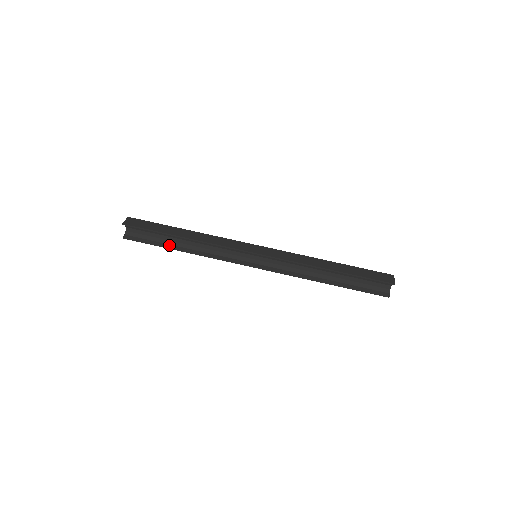
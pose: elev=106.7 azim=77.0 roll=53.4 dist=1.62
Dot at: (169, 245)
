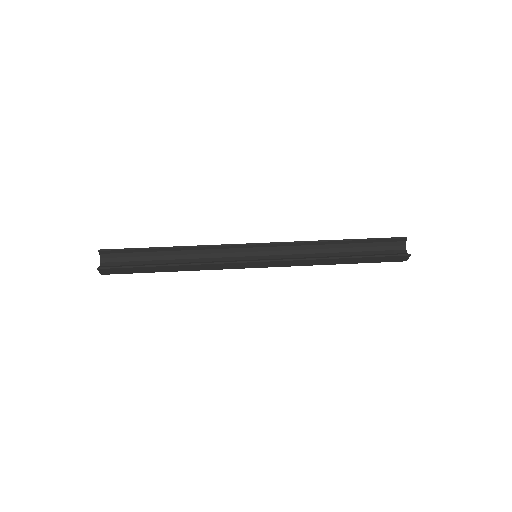
Dot at: (154, 265)
